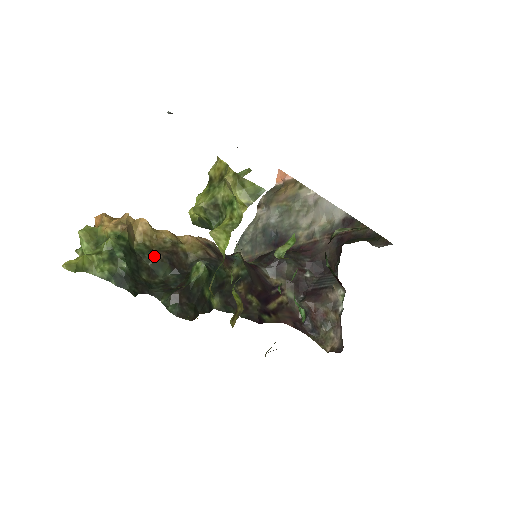
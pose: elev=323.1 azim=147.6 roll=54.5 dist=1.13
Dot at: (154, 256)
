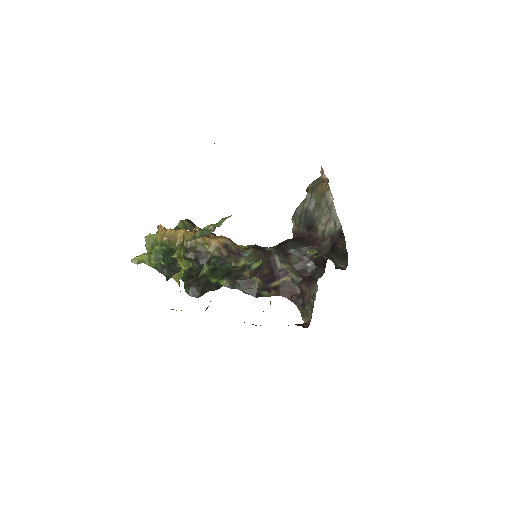
Dot at: (185, 254)
